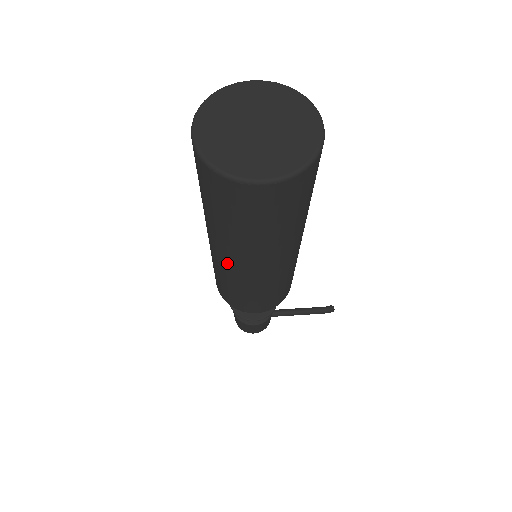
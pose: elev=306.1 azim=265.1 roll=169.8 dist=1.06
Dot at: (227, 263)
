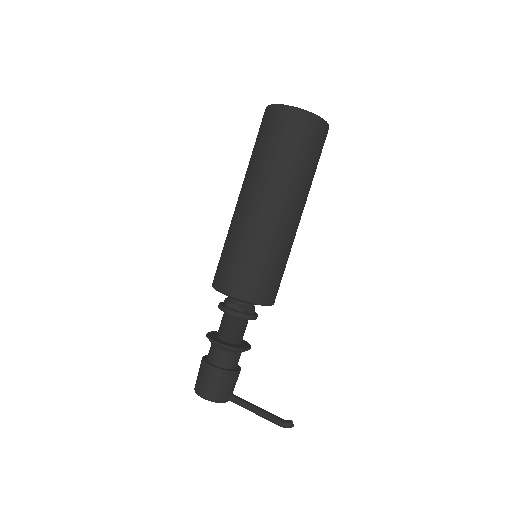
Dot at: (241, 204)
